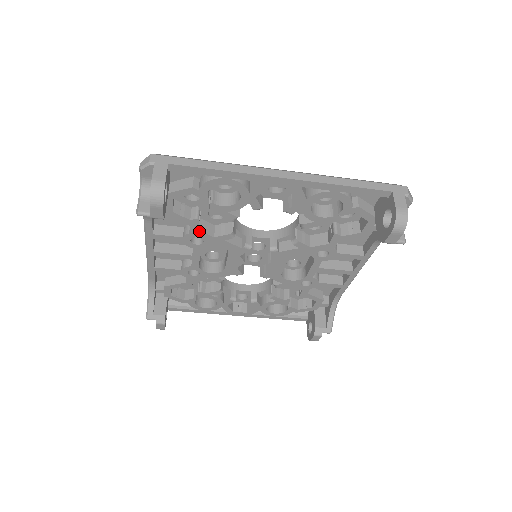
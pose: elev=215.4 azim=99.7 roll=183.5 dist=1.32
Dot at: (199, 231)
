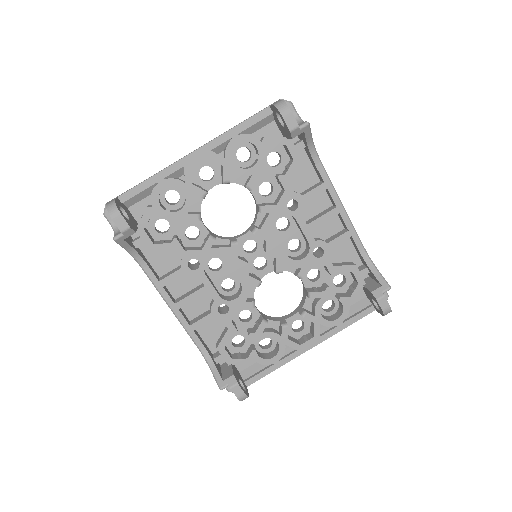
Dot at: (186, 251)
